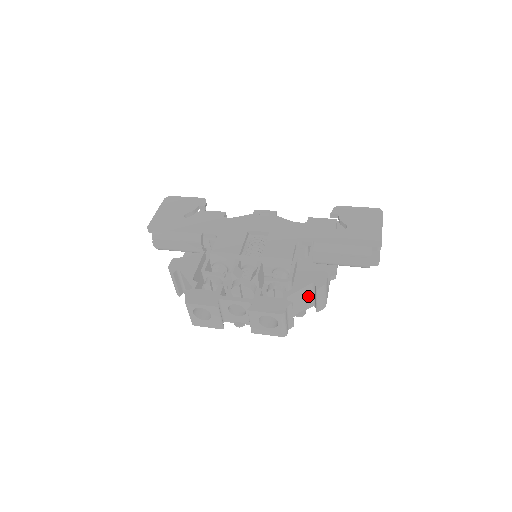
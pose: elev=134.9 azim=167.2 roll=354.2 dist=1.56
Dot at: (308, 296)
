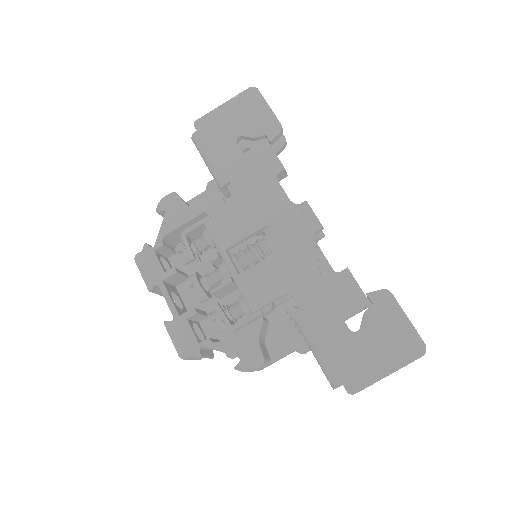
Dot at: occluded
